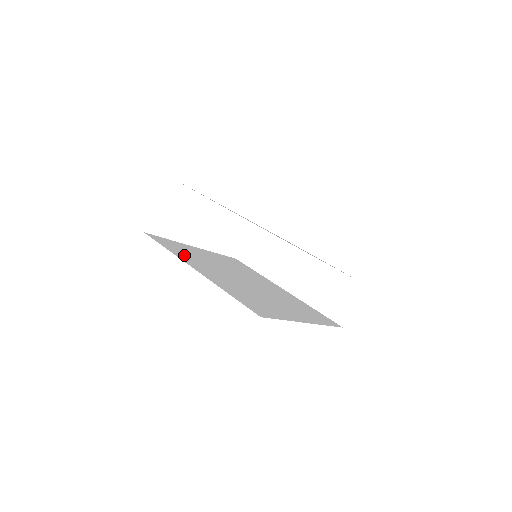
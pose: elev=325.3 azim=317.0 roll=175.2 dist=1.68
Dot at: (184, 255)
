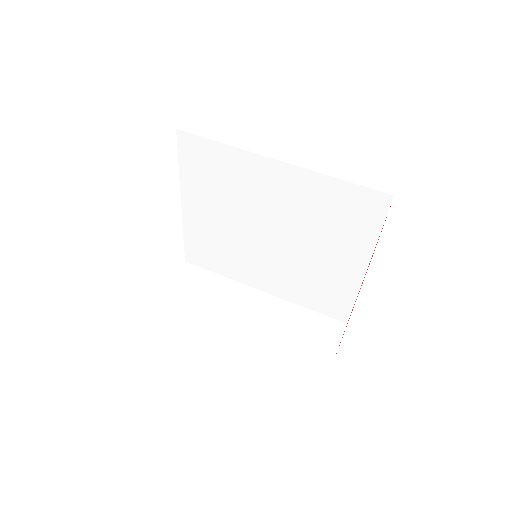
Dot at: occluded
